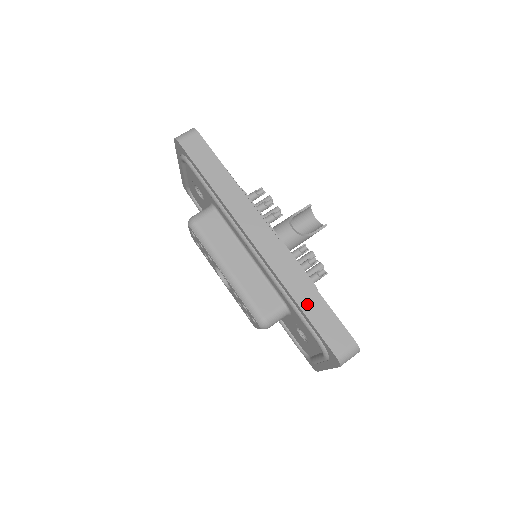
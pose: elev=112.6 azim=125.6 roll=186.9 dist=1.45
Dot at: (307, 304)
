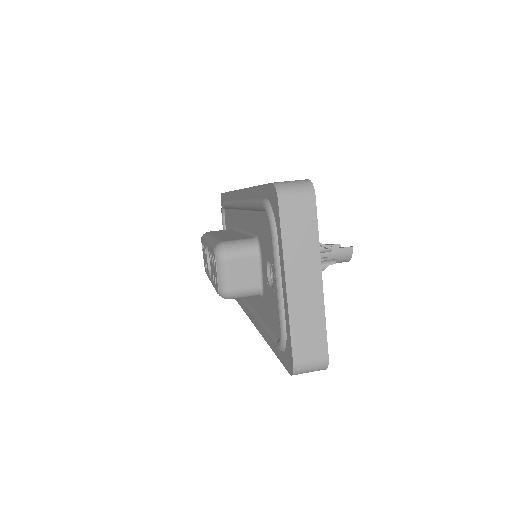
Dot at: occluded
